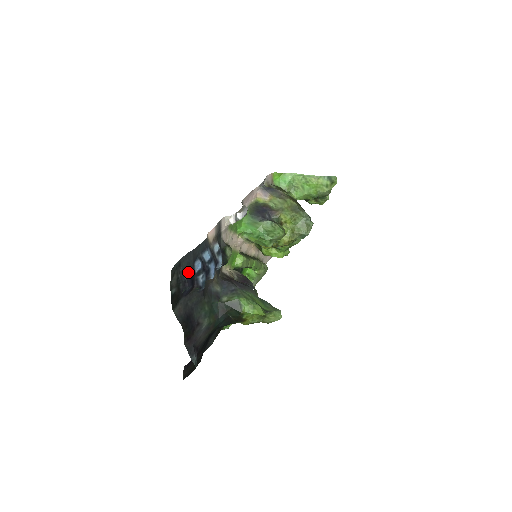
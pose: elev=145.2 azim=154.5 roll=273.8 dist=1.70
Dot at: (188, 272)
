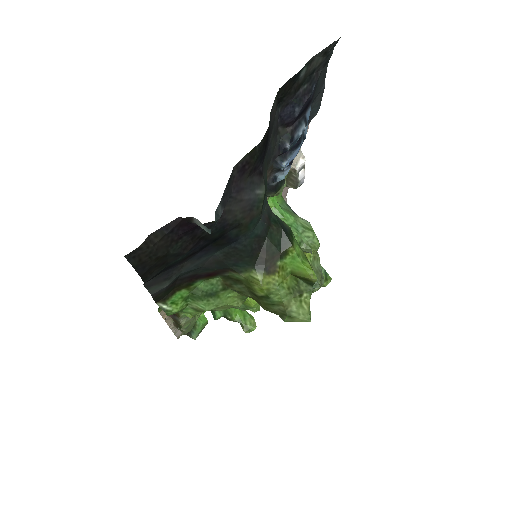
Dot at: (313, 92)
